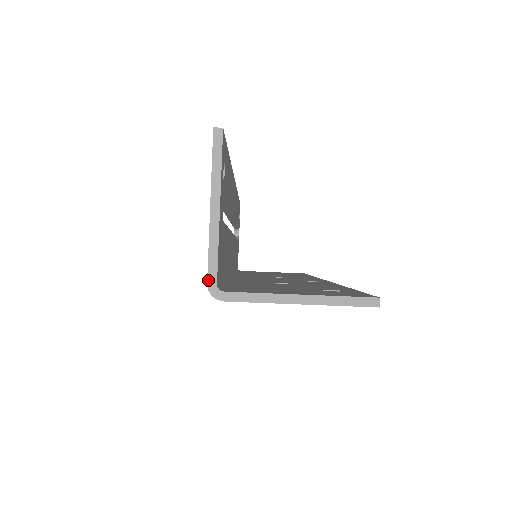
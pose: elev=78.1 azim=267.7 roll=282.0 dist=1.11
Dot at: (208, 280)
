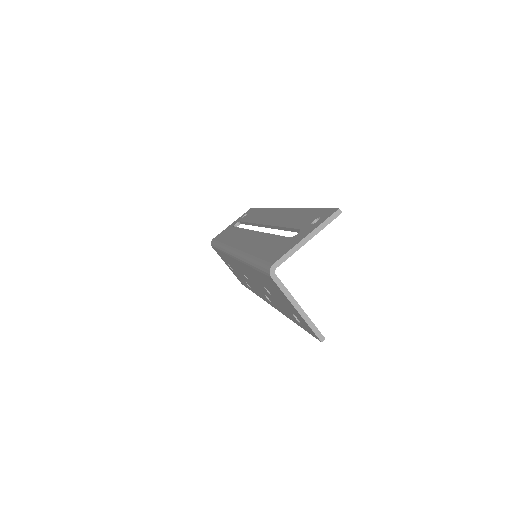
Dot at: (275, 263)
